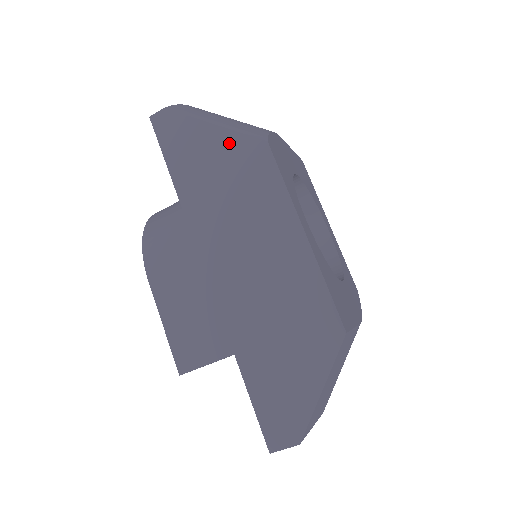
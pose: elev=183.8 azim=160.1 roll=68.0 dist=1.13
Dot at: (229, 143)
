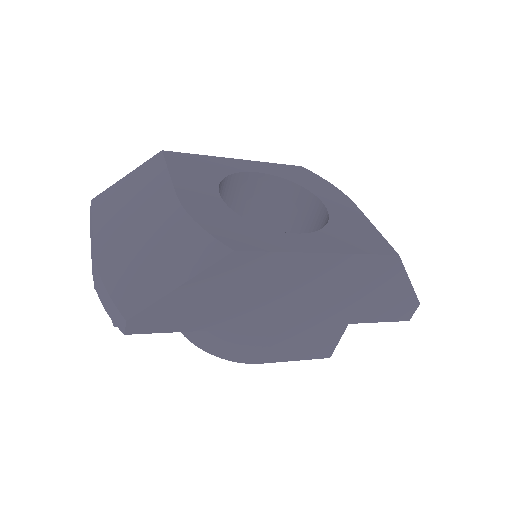
Dot at: (208, 280)
